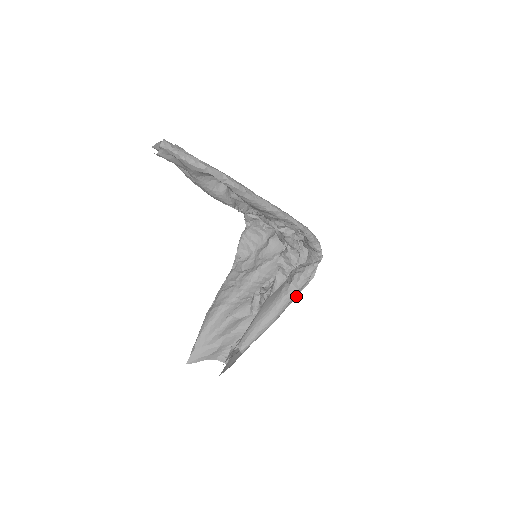
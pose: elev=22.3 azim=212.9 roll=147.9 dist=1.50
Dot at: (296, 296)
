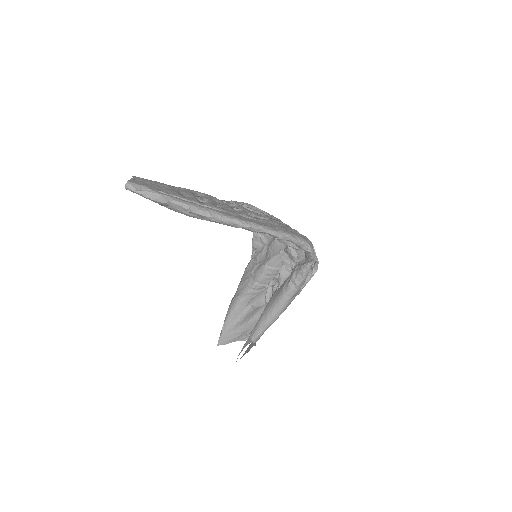
Dot at: (300, 291)
